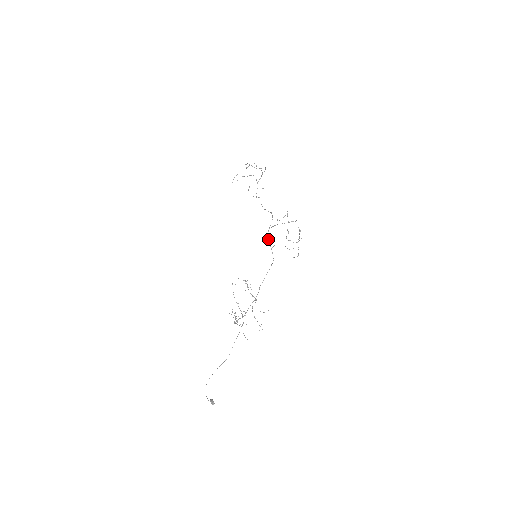
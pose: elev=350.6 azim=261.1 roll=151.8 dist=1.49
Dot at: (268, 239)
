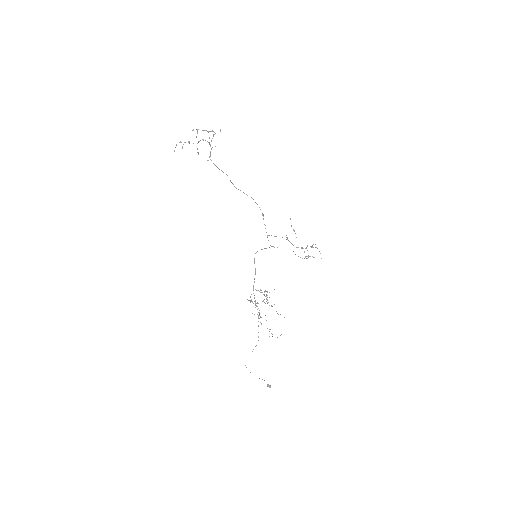
Dot at: occluded
